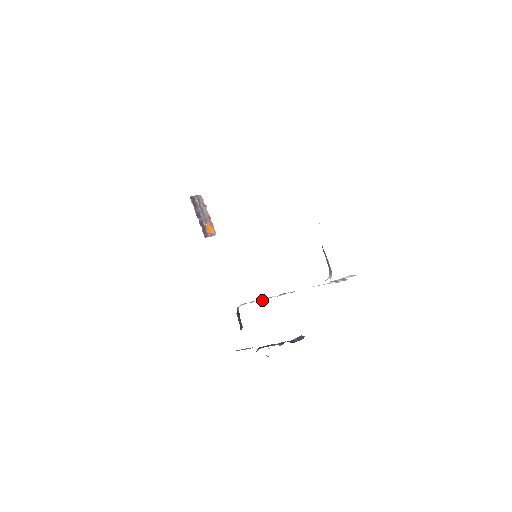
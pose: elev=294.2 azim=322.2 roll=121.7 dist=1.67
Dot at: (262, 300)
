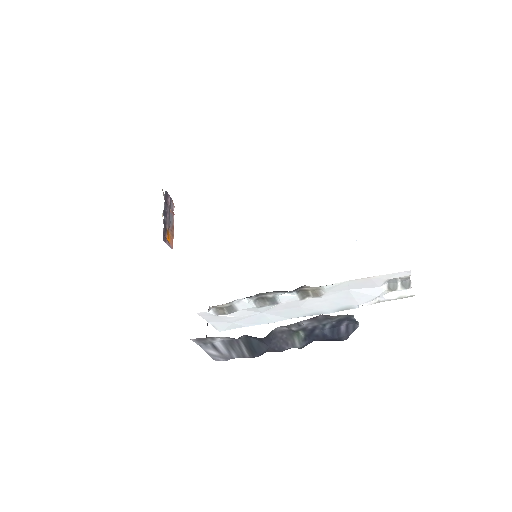
Dot at: (254, 305)
